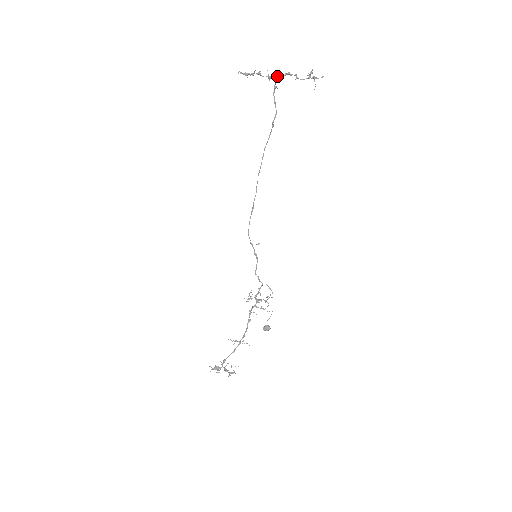
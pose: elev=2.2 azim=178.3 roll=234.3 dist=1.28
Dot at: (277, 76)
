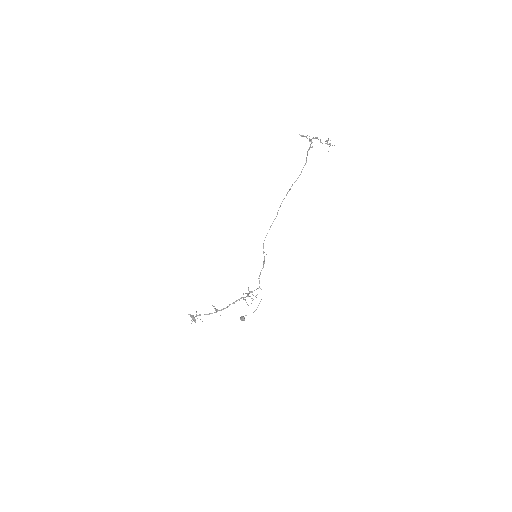
Dot at: occluded
